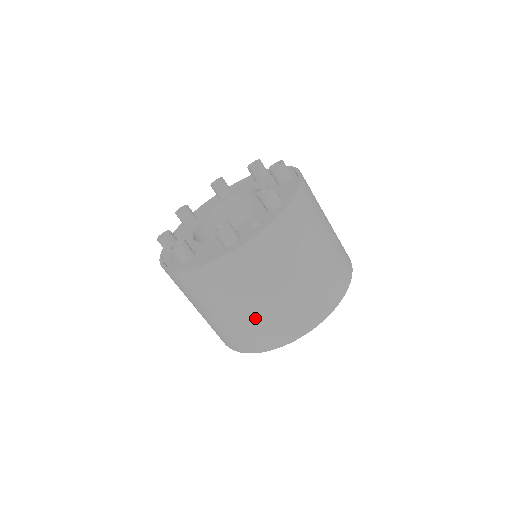
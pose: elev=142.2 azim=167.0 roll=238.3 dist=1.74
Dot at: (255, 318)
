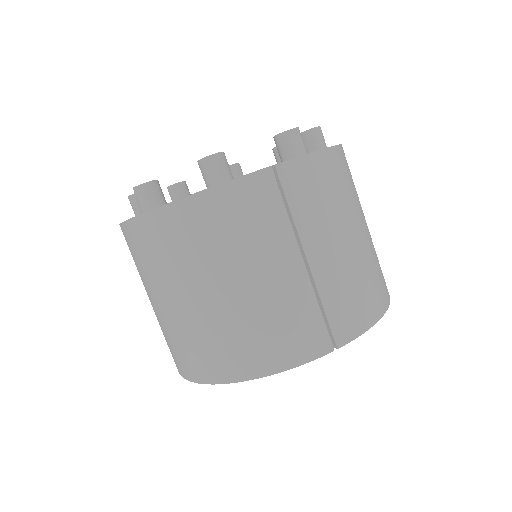
Dot at: (161, 322)
